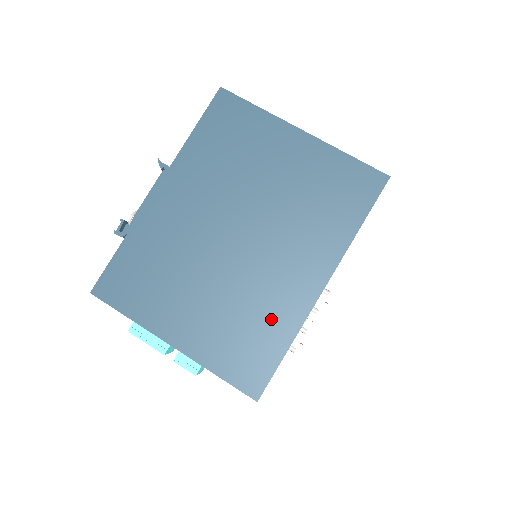
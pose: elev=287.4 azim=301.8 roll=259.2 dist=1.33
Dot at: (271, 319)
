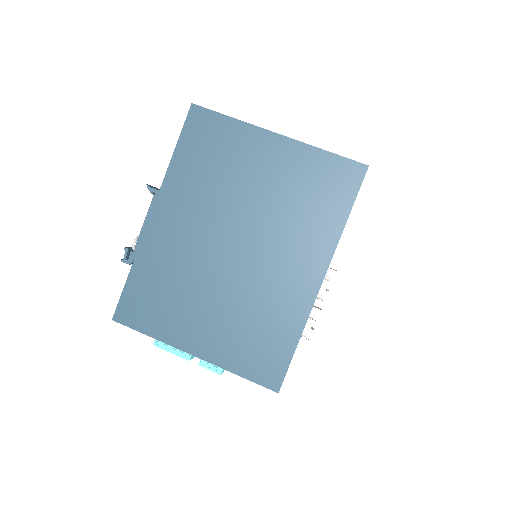
Dot at: (278, 318)
